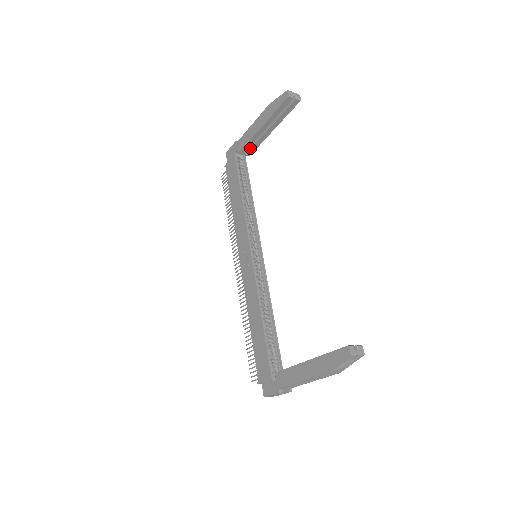
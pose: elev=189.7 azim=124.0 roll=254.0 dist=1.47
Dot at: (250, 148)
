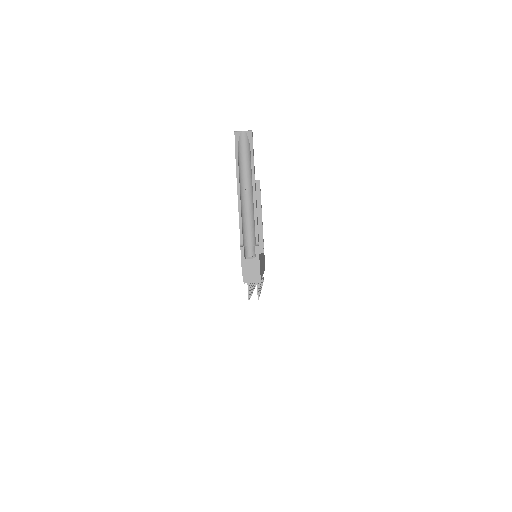
Dot at: (259, 240)
